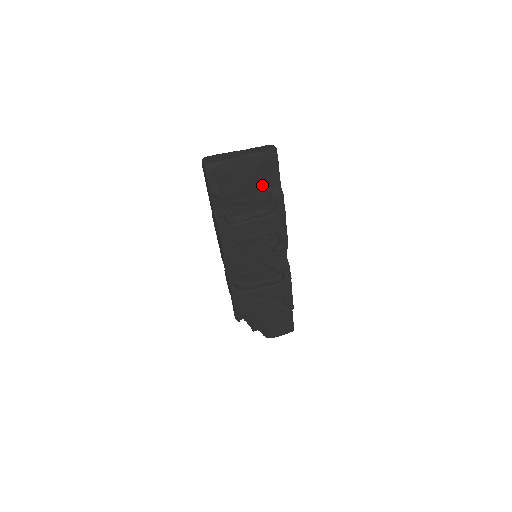
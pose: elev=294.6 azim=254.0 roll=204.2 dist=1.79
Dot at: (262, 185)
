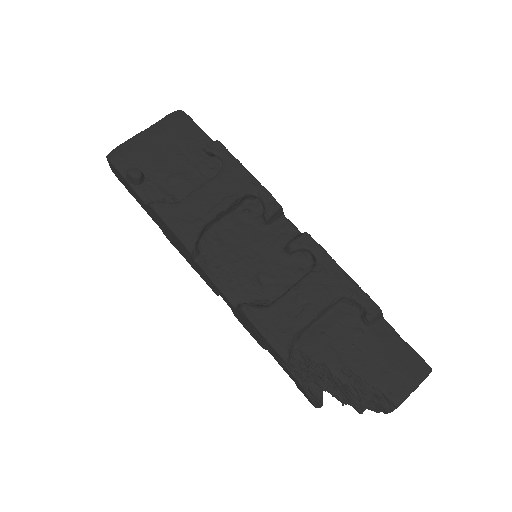
Dot at: (189, 150)
